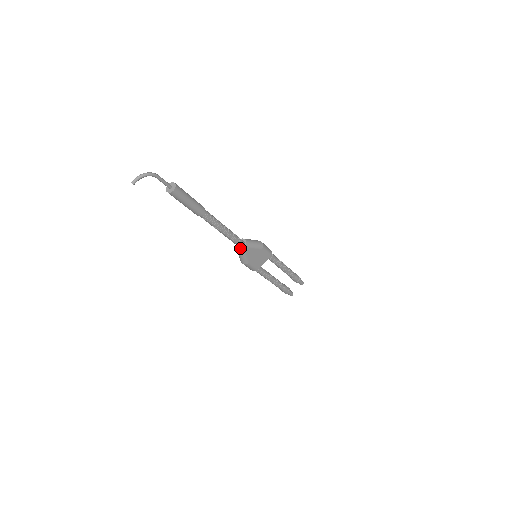
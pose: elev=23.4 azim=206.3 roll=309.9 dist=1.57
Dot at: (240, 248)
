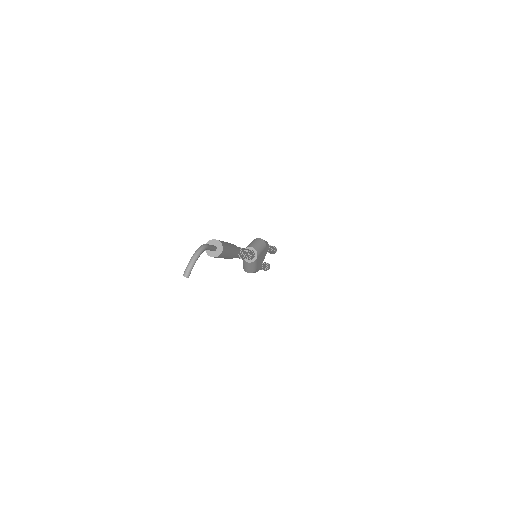
Dot at: (251, 260)
